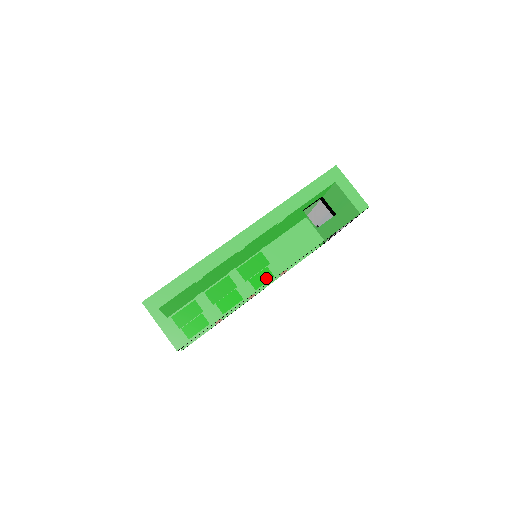
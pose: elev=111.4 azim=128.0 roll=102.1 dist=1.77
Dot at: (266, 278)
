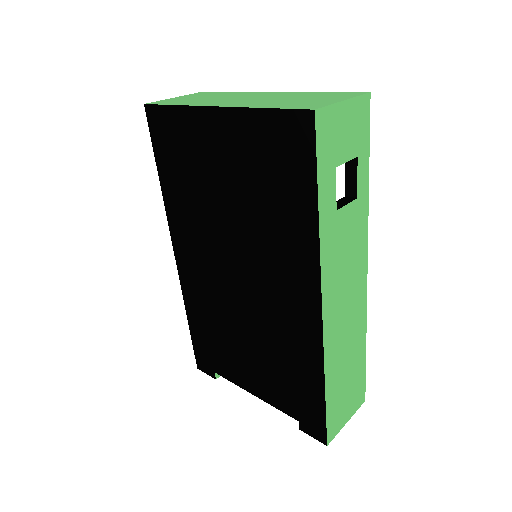
Dot at: (364, 292)
